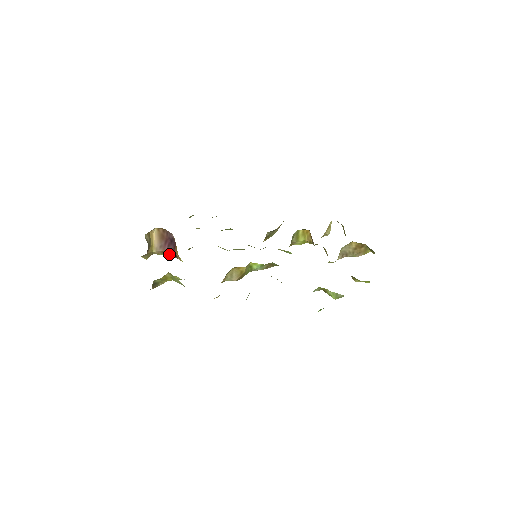
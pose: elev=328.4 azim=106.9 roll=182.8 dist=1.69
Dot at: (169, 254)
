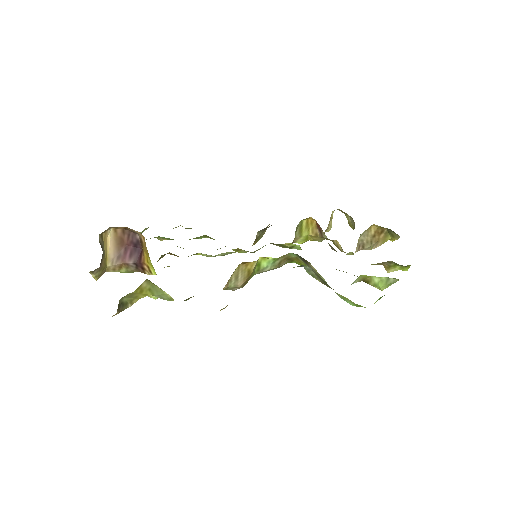
Dot at: (130, 269)
